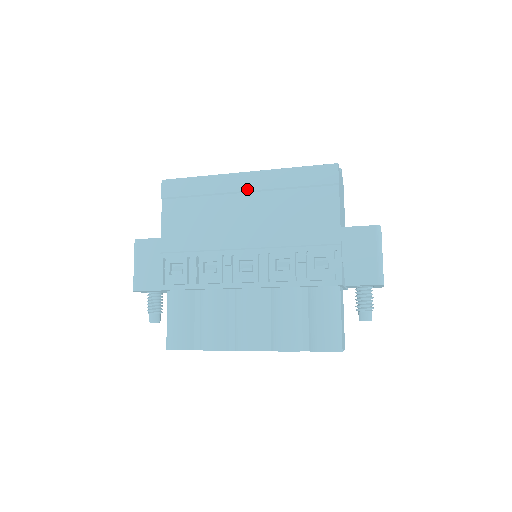
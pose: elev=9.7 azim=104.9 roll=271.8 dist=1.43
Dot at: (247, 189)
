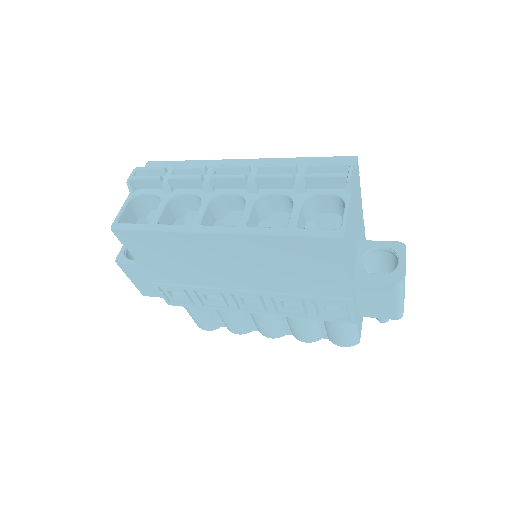
Dot at: (225, 248)
